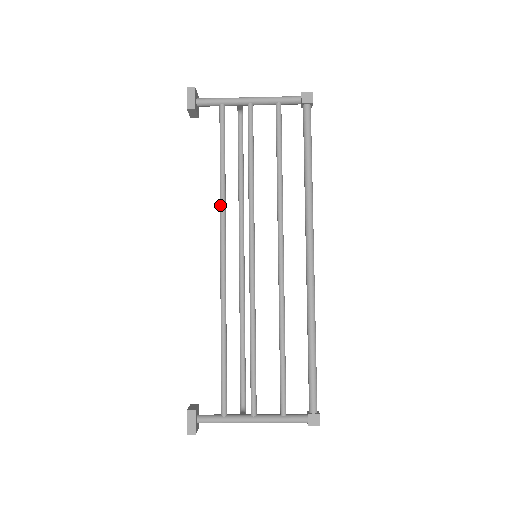
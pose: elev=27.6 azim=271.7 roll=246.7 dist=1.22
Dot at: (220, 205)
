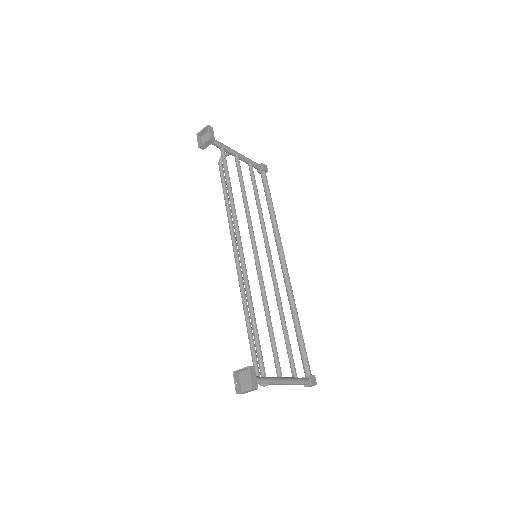
Dot at: (234, 212)
